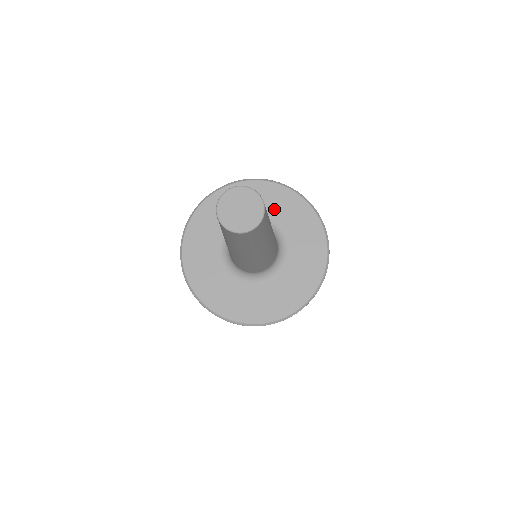
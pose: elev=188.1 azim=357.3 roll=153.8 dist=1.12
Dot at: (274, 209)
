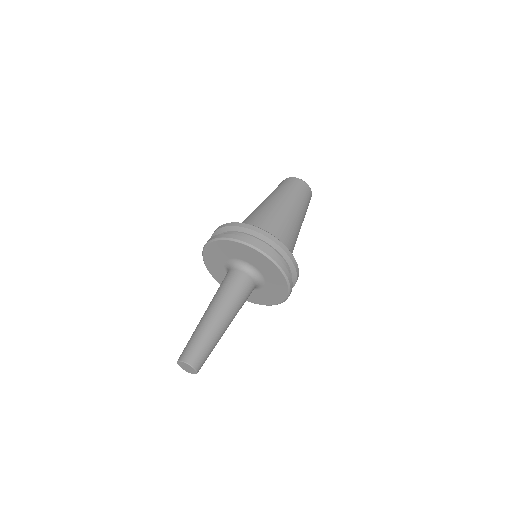
Dot at: (250, 258)
